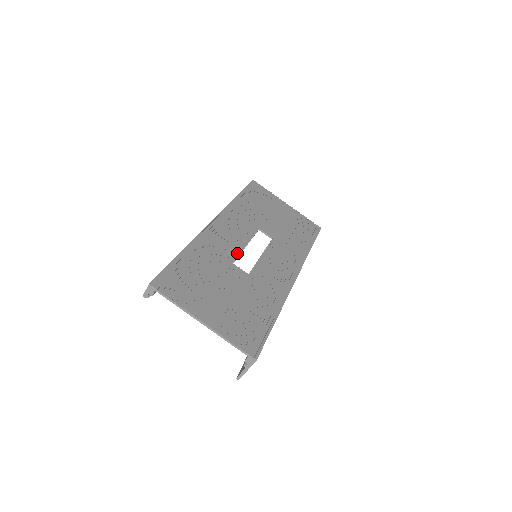
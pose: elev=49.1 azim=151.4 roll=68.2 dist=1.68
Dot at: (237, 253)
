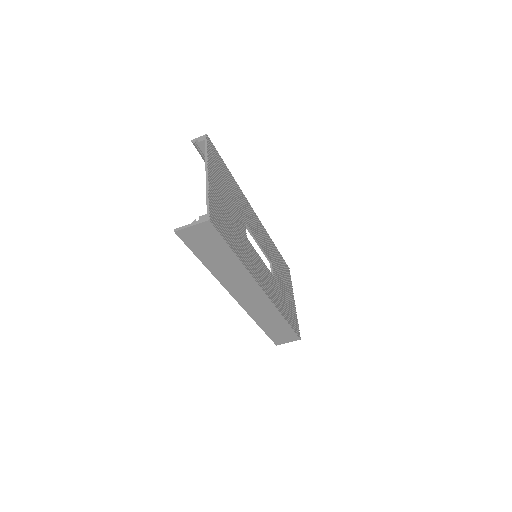
Dot at: (251, 231)
